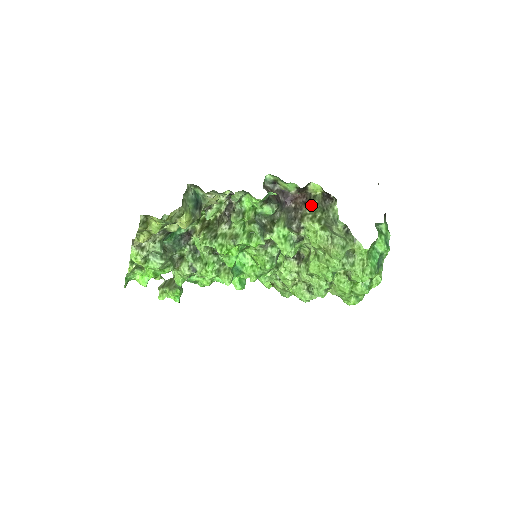
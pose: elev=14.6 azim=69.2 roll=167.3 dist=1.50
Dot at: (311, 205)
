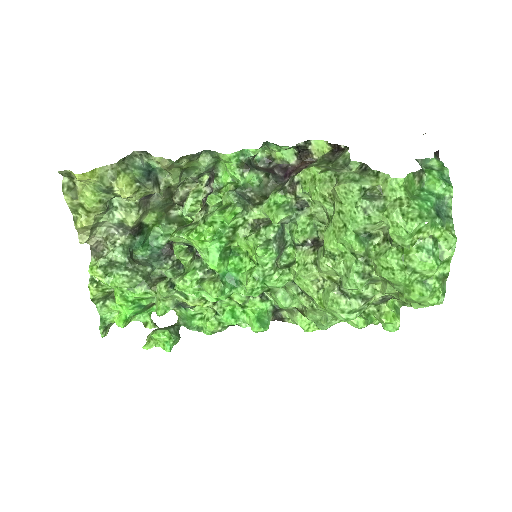
Dot at: (314, 163)
